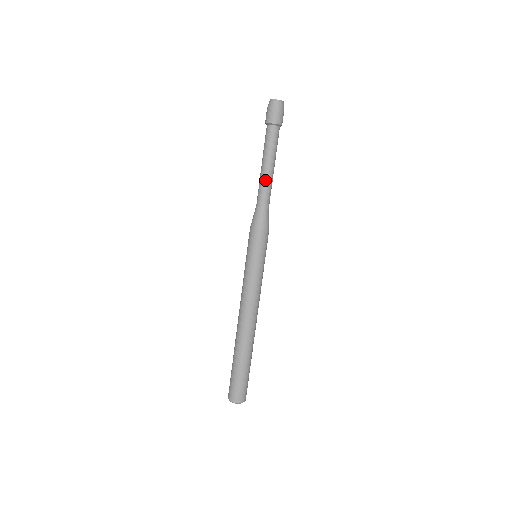
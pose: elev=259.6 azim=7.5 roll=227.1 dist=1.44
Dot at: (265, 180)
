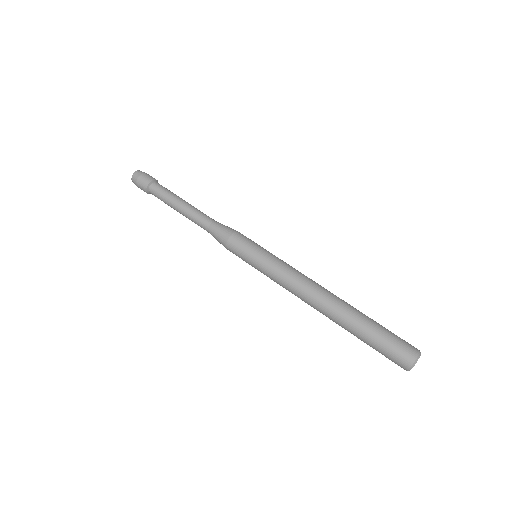
Dot at: (188, 216)
